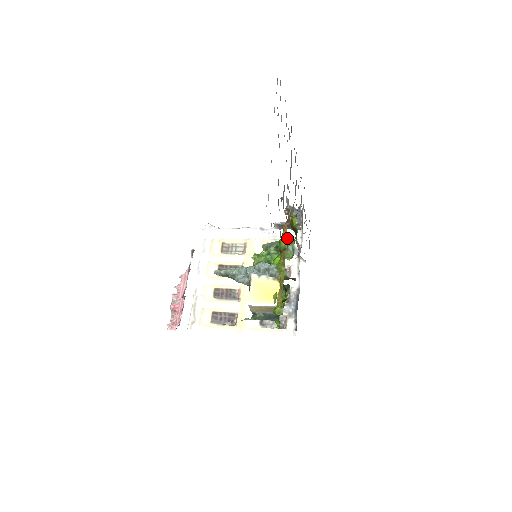
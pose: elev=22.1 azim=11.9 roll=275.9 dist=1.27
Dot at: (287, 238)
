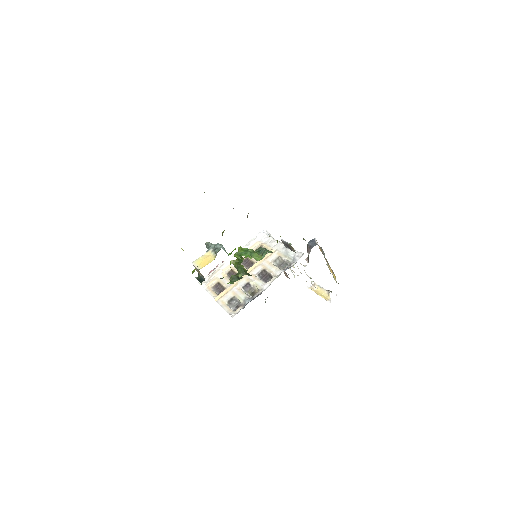
Dot at: occluded
